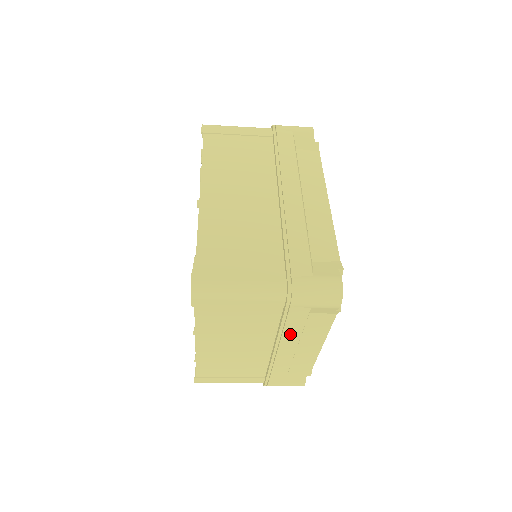
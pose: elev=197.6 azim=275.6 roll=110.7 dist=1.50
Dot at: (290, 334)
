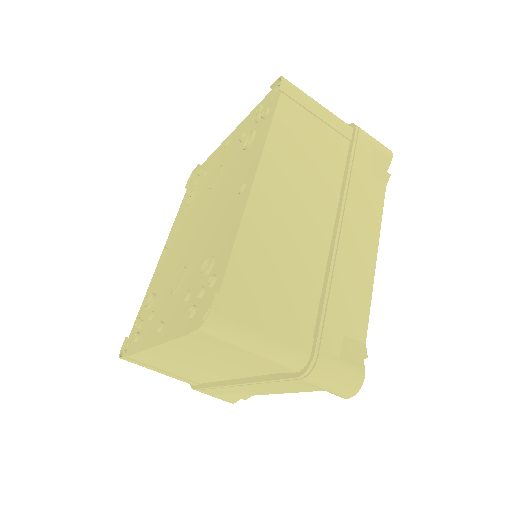
Dot at: (269, 386)
